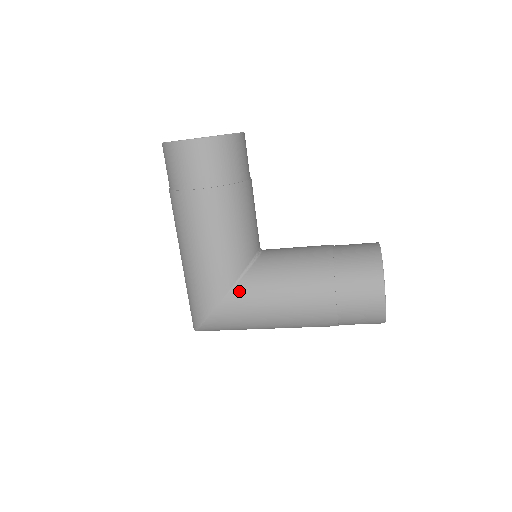
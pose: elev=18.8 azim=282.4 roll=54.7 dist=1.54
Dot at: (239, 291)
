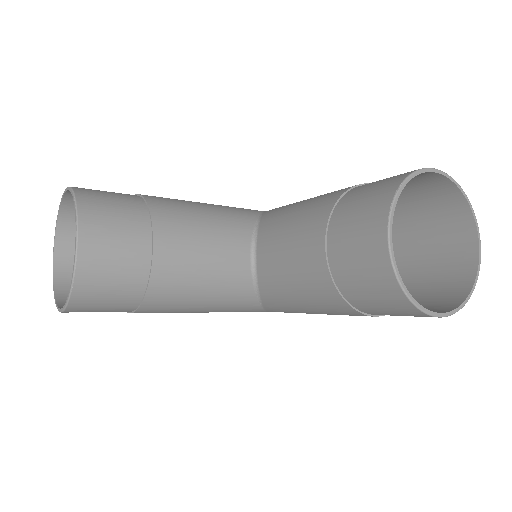
Dot at: (271, 310)
